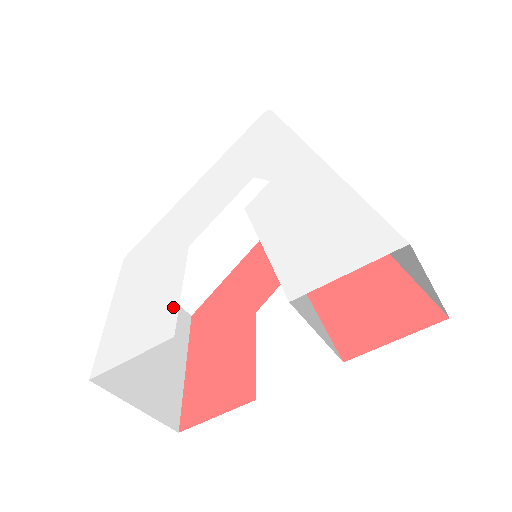
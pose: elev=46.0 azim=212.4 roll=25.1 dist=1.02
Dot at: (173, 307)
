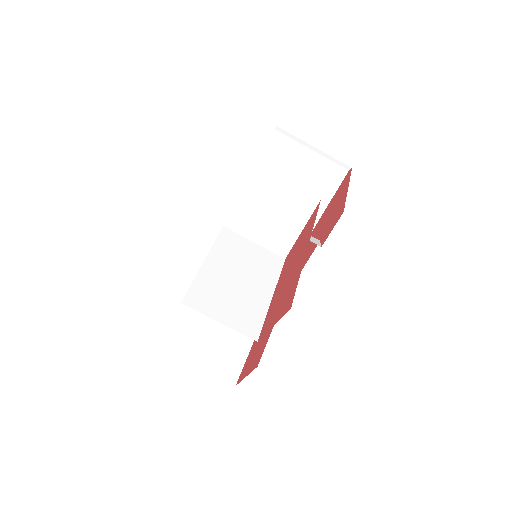
Dot at: occluded
